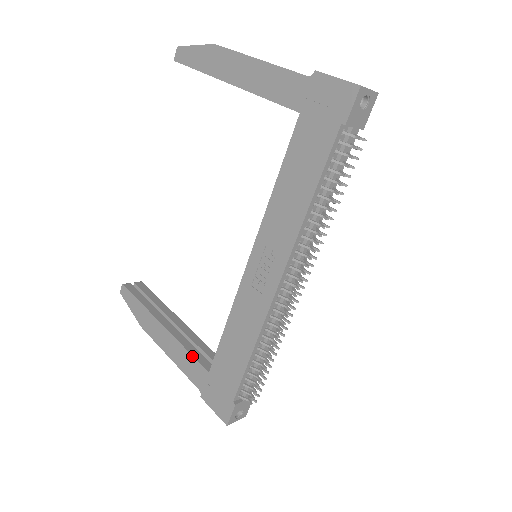
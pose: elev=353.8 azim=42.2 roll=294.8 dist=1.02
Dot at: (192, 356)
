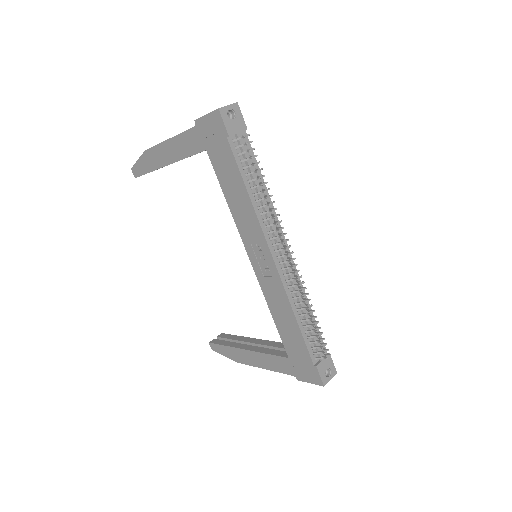
Dot at: (273, 355)
